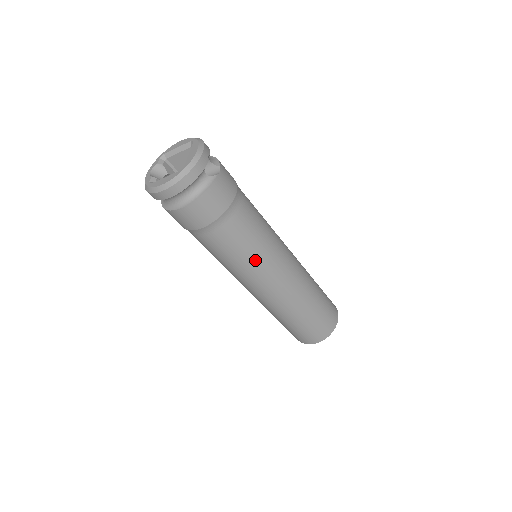
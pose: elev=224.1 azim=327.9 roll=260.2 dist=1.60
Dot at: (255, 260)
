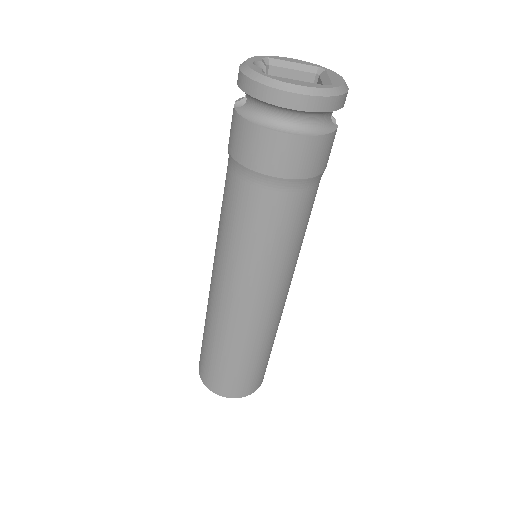
Dot at: (284, 258)
